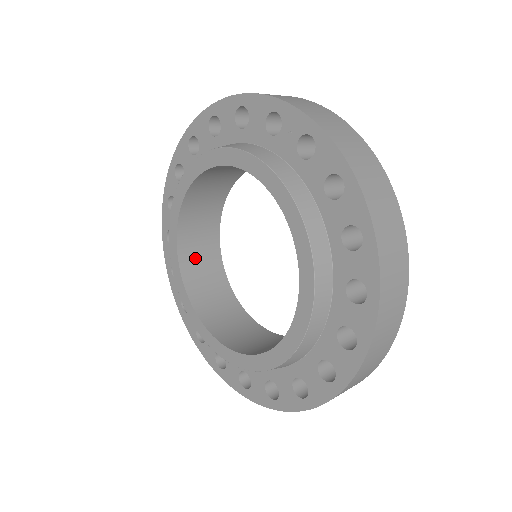
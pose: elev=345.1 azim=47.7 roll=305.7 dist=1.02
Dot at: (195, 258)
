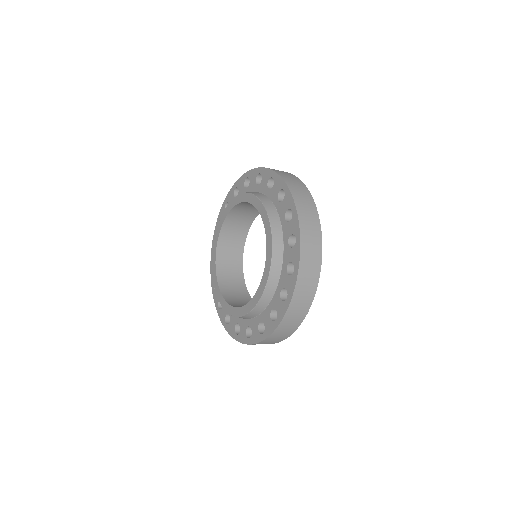
Dot at: (239, 304)
